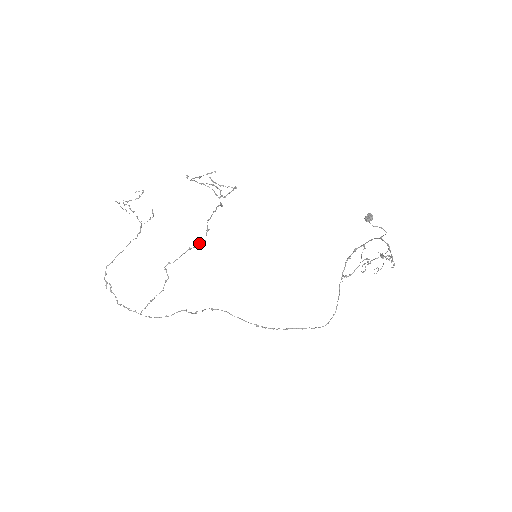
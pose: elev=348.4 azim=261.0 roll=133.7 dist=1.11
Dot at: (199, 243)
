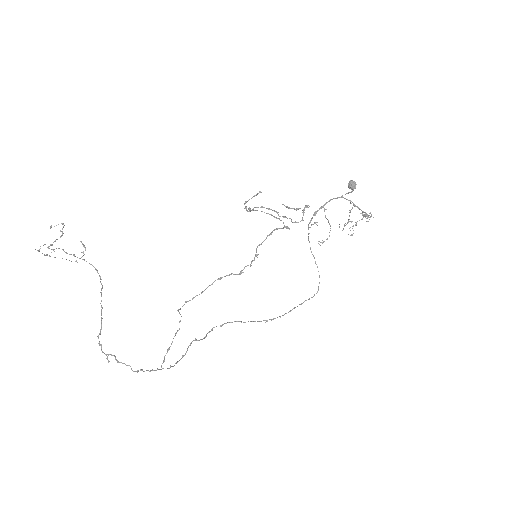
Dot at: occluded
